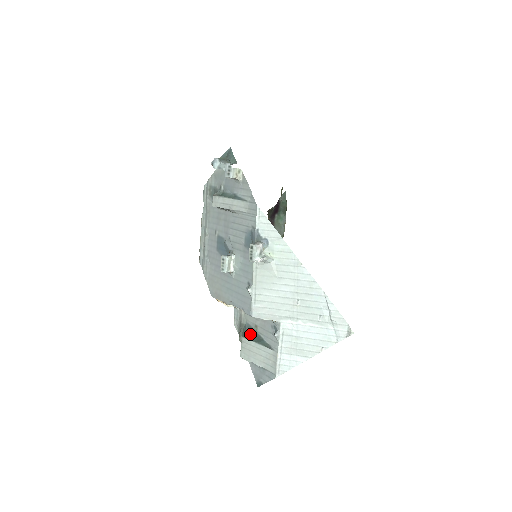
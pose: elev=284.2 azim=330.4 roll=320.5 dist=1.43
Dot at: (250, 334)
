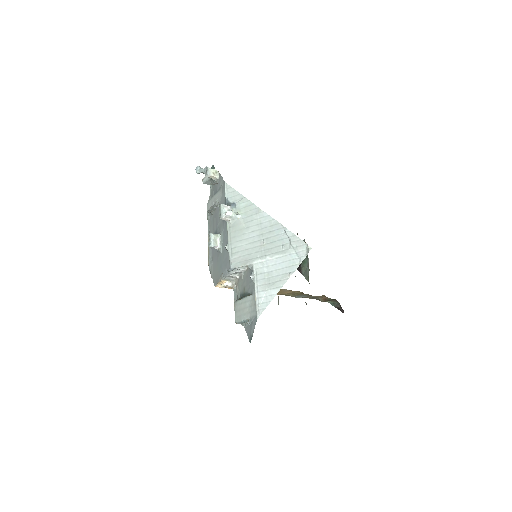
Dot at: (240, 298)
